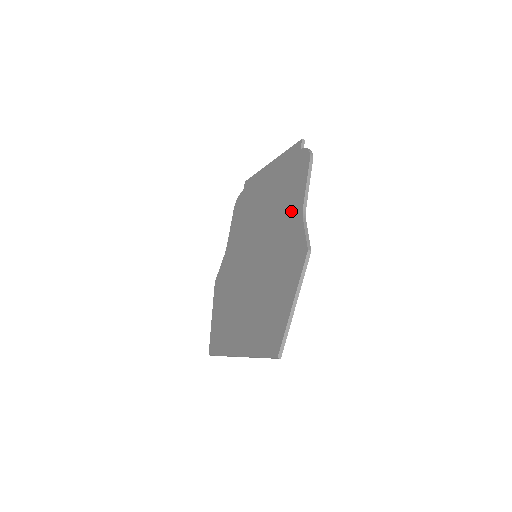
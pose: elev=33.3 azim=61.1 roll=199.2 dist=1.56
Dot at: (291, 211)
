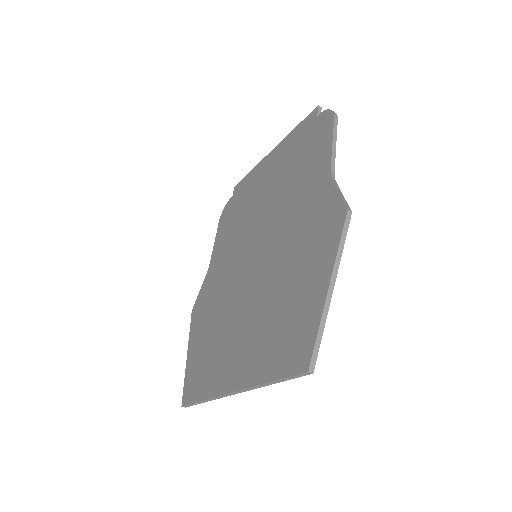
Dot at: (311, 181)
